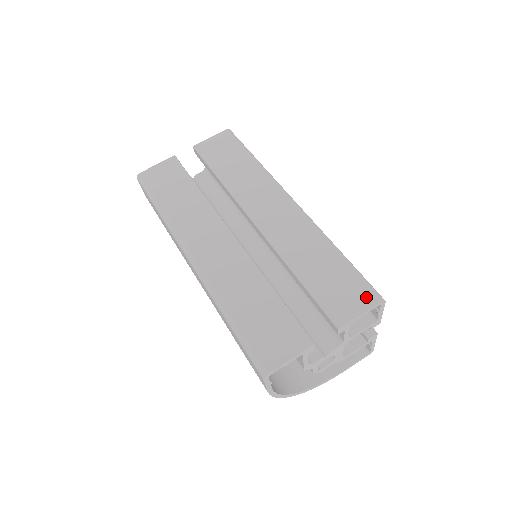
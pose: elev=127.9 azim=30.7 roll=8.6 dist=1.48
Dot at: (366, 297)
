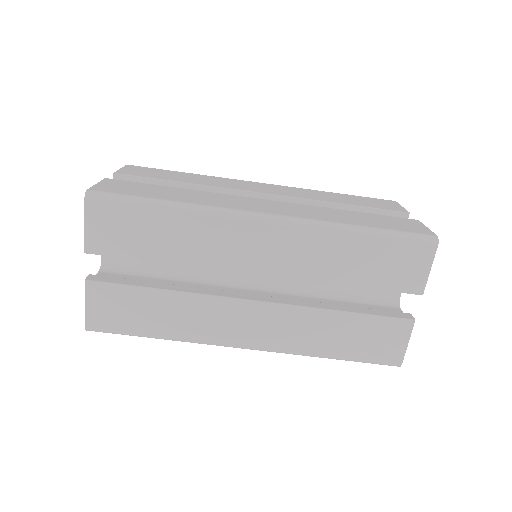
Dot at: (423, 252)
